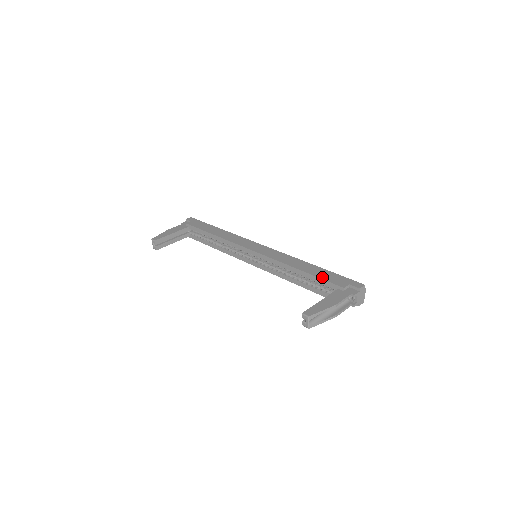
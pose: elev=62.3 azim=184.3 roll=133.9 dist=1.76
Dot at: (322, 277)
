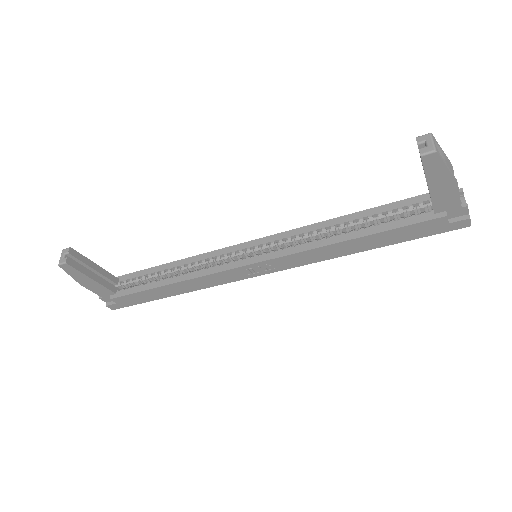
Dot at: (394, 204)
